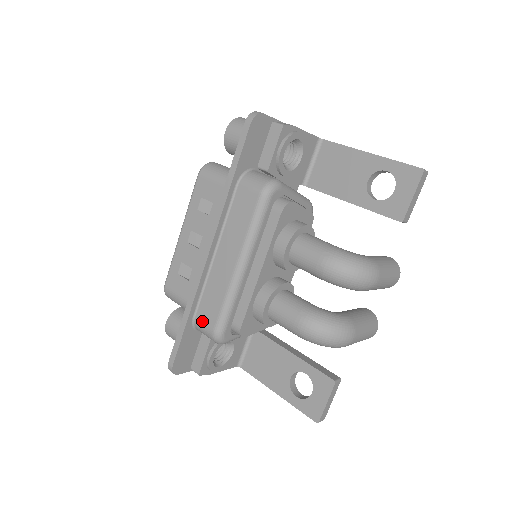
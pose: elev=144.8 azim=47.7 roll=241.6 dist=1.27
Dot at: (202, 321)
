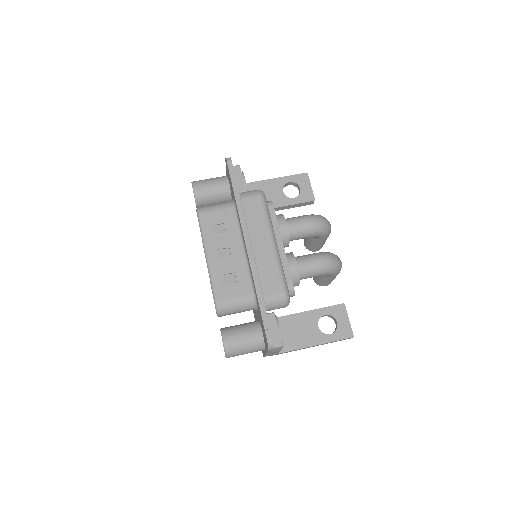
Dot at: (271, 293)
